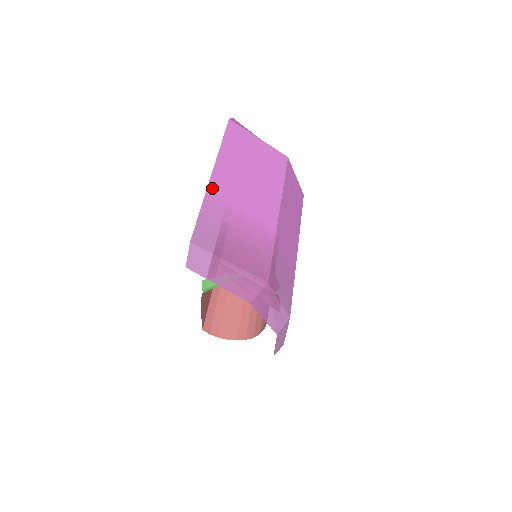
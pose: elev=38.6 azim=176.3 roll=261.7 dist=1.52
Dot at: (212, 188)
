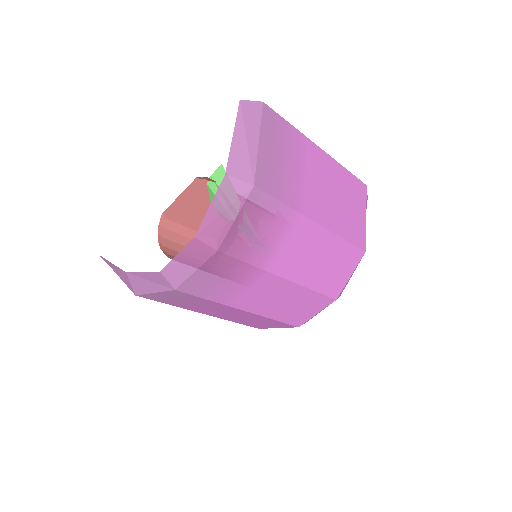
Dot at: (311, 144)
